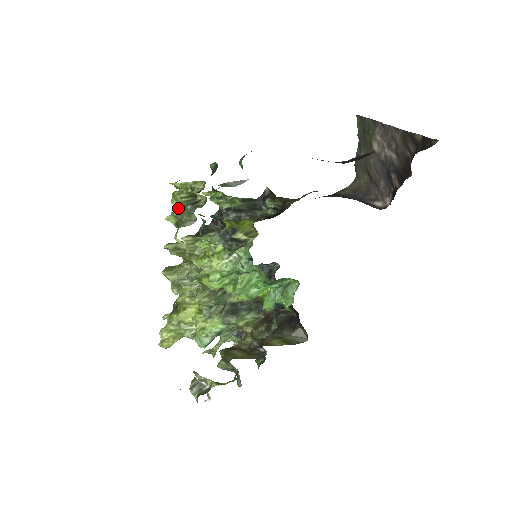
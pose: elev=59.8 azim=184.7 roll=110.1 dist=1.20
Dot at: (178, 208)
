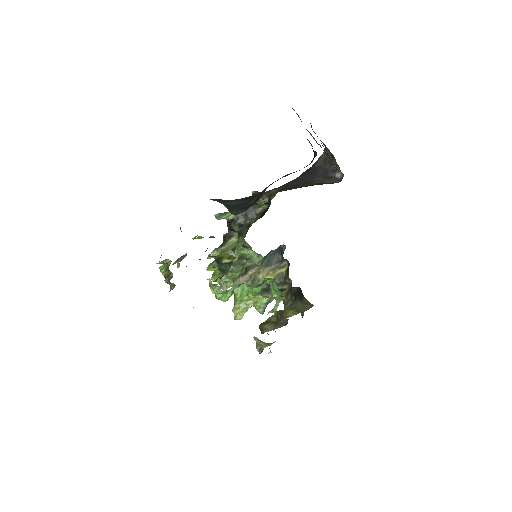
Dot at: occluded
